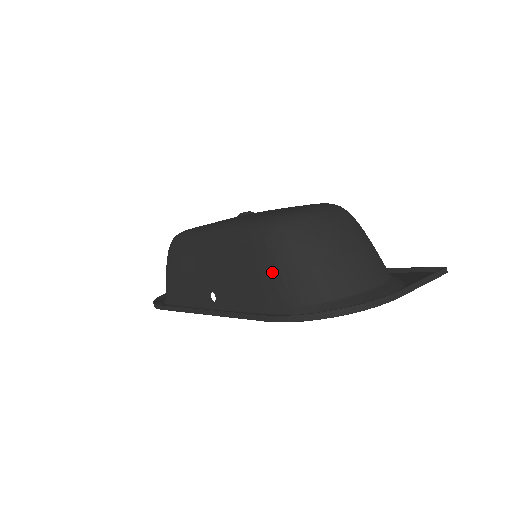
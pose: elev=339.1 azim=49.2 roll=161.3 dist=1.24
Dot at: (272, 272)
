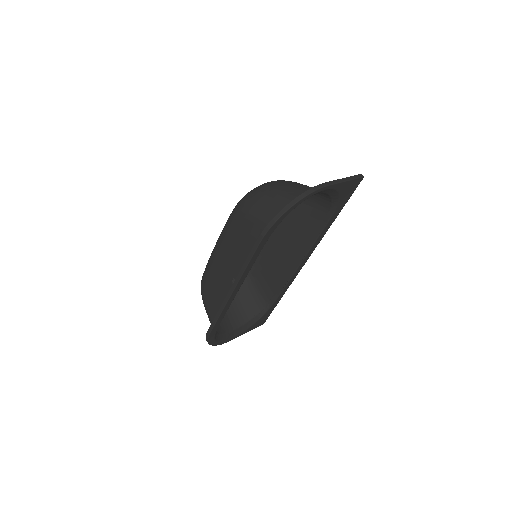
Dot at: (251, 221)
